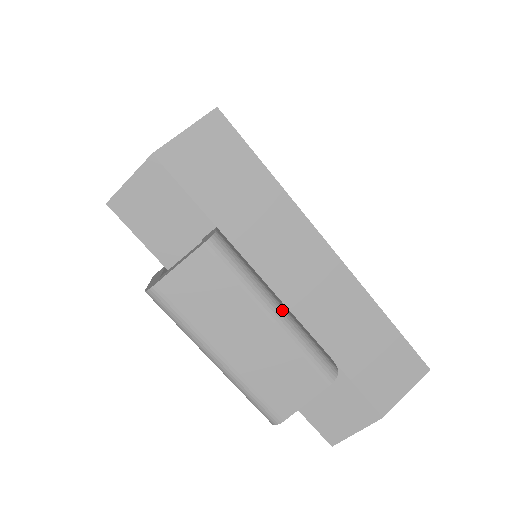
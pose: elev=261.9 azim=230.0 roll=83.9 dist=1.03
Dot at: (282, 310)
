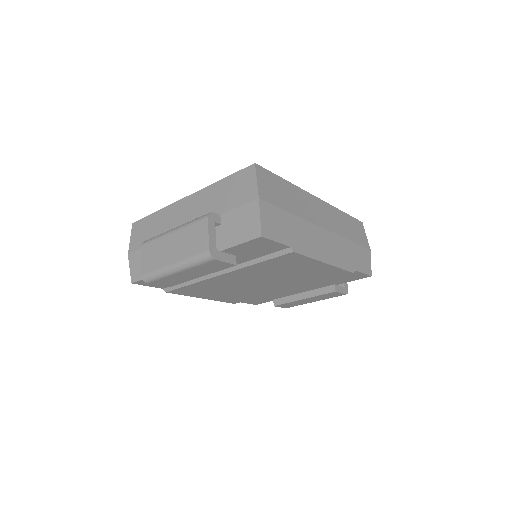
Dot at: (177, 227)
